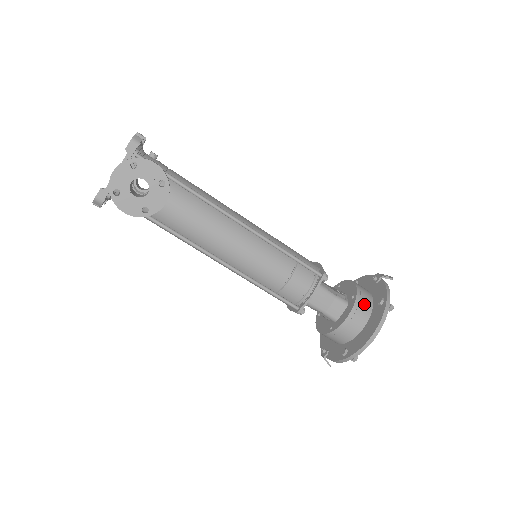
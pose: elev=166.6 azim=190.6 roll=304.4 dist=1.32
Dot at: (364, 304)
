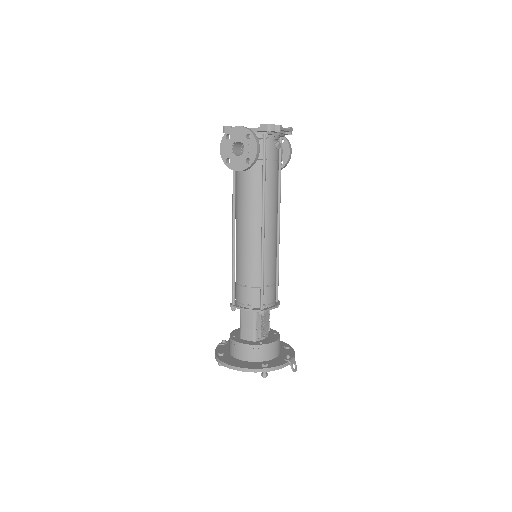
Dot at: (259, 353)
